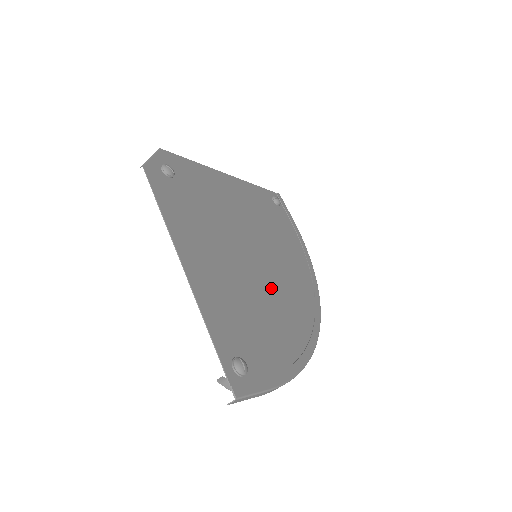
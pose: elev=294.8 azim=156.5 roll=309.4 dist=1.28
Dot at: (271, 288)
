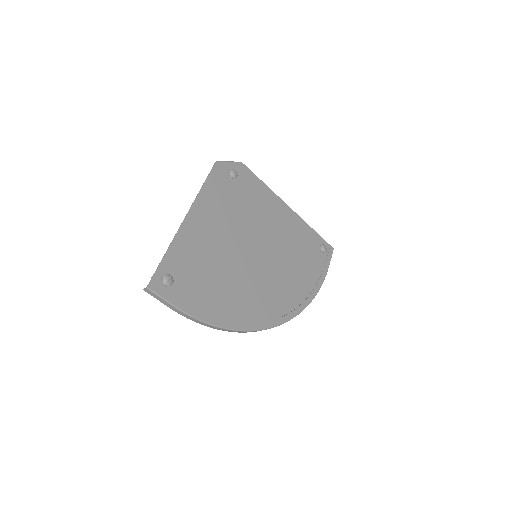
Dot at: (247, 277)
